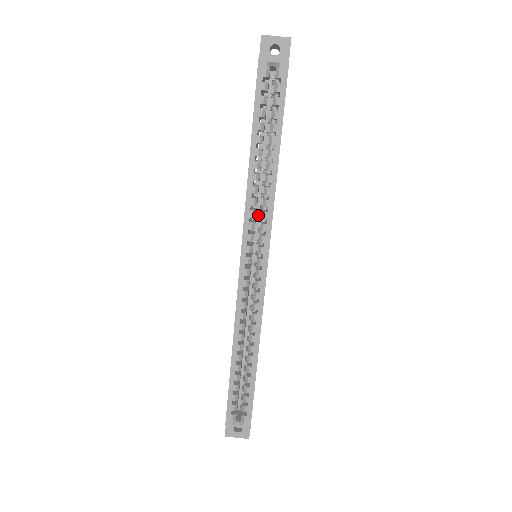
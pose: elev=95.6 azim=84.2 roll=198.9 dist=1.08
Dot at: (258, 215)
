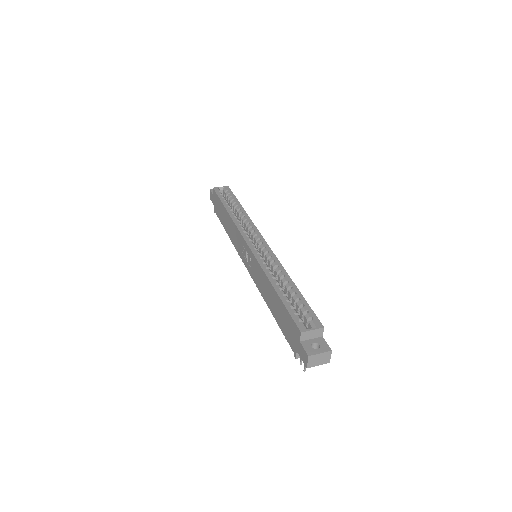
Dot at: occluded
